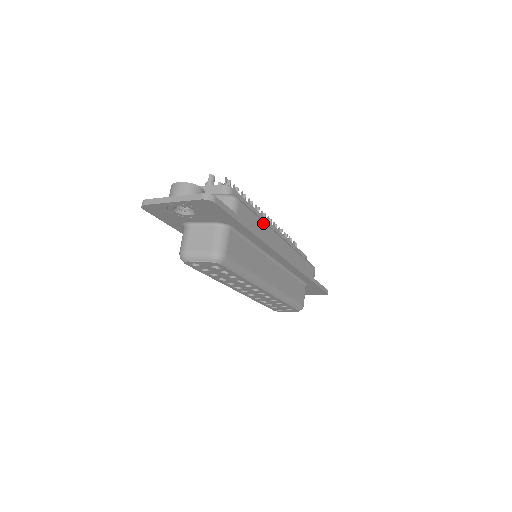
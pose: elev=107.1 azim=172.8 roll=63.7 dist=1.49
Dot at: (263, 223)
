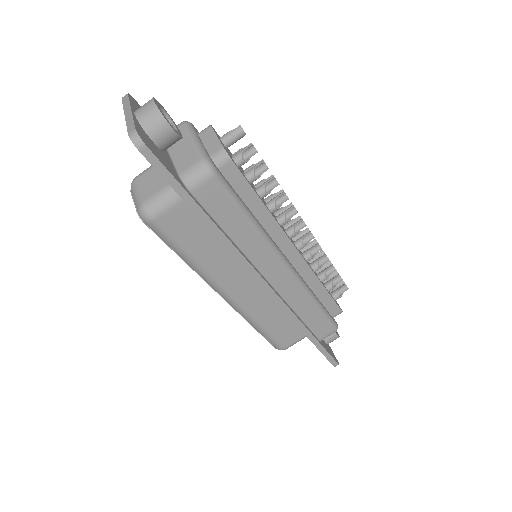
Dot at: (252, 228)
